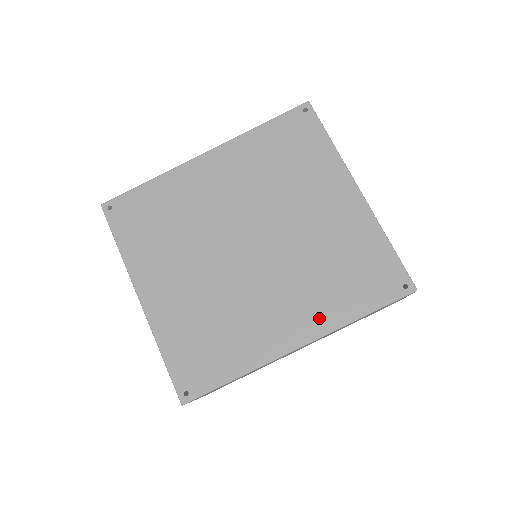
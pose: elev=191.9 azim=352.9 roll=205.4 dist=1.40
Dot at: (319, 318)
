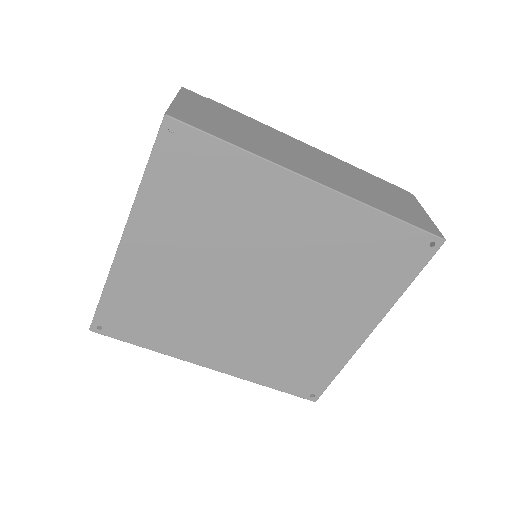
Dot at: (243, 367)
